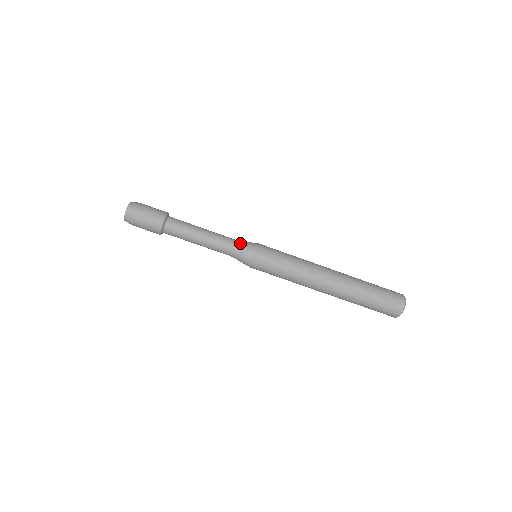
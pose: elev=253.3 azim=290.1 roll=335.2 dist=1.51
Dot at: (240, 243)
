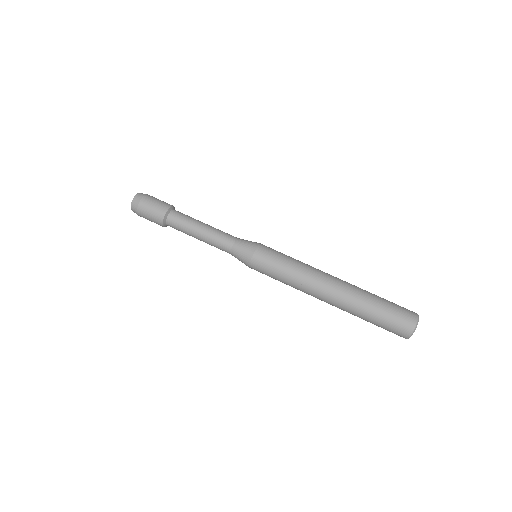
Dot at: (239, 241)
